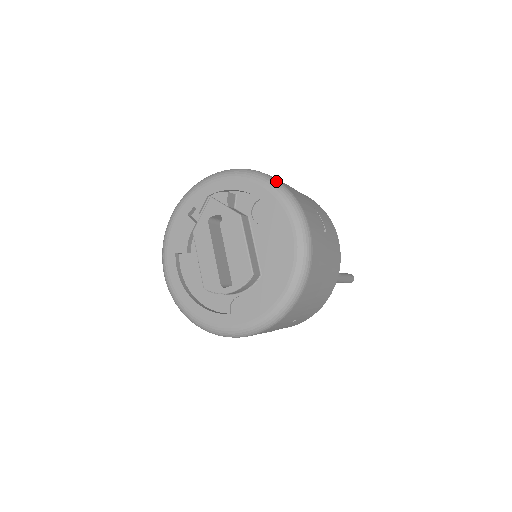
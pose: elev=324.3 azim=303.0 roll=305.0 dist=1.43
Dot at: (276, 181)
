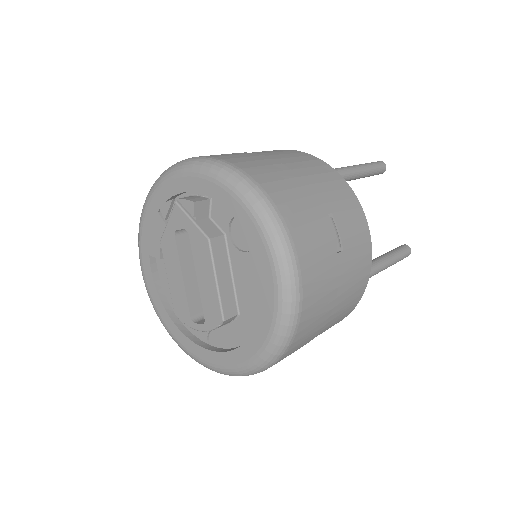
Dot at: (258, 194)
